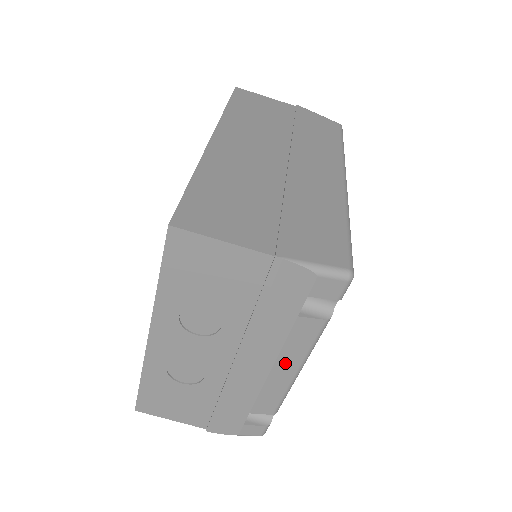
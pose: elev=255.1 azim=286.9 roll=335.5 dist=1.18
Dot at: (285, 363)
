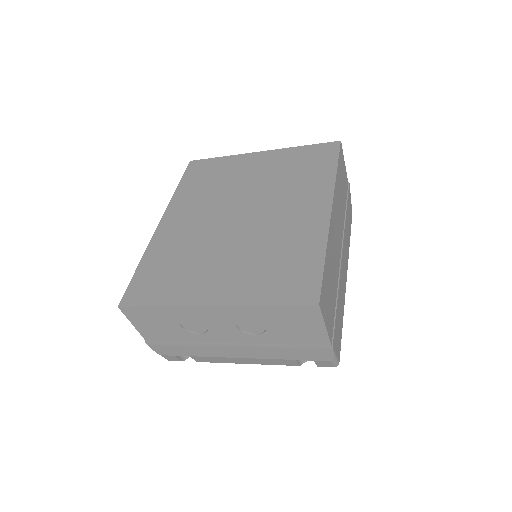
Dot at: (251, 360)
